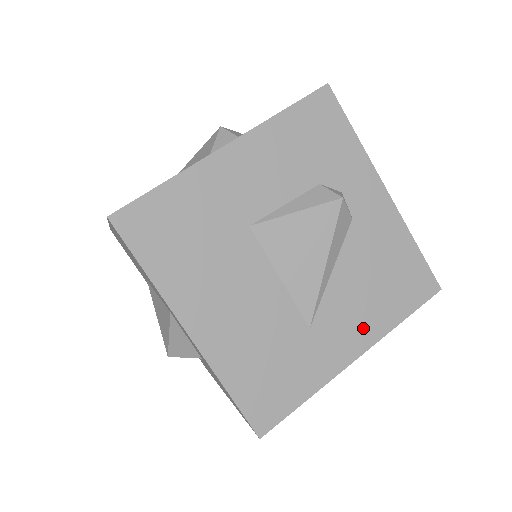
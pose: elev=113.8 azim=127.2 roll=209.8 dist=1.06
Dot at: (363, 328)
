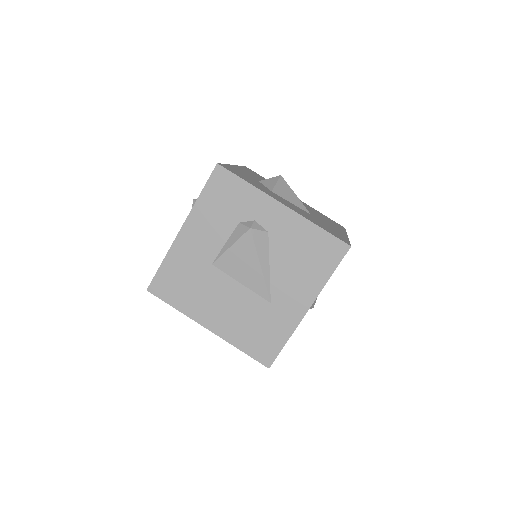
Dot at: (304, 291)
